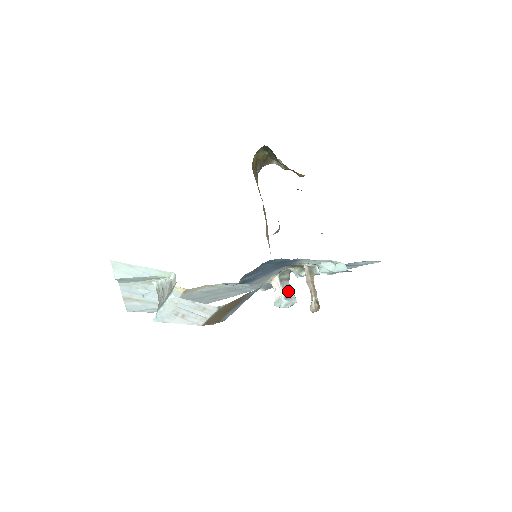
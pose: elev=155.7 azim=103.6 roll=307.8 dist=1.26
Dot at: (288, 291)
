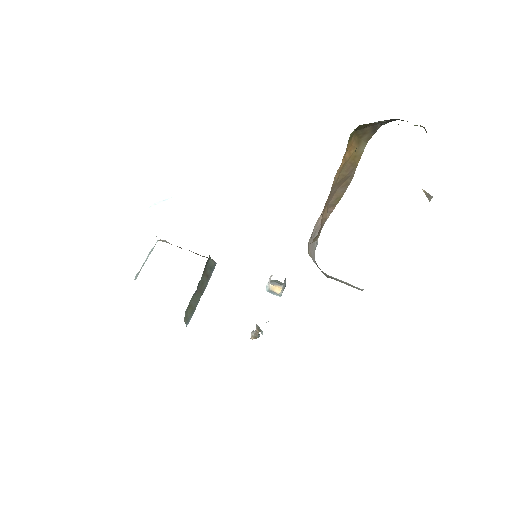
Dot at: (277, 288)
